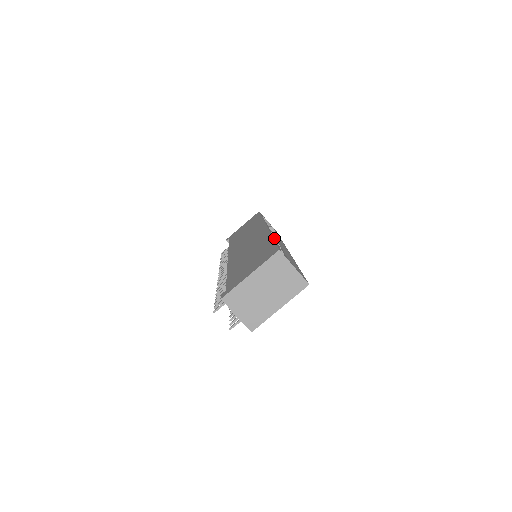
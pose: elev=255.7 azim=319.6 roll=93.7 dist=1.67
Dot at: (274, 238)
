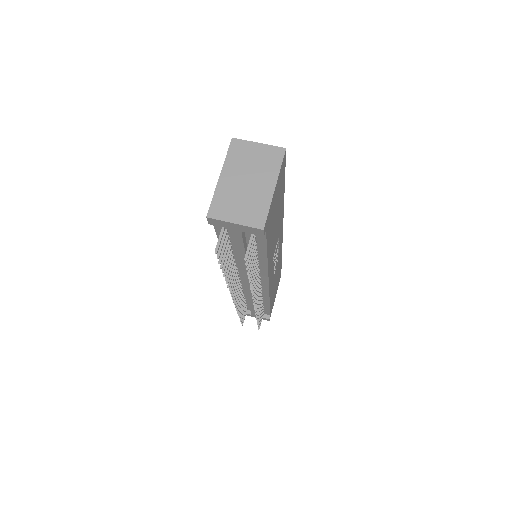
Dot at: occluded
